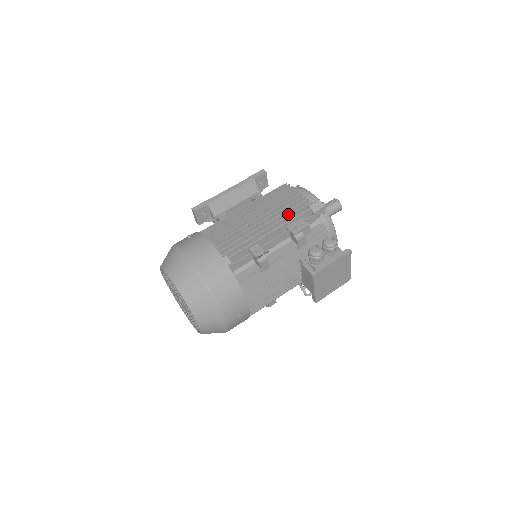
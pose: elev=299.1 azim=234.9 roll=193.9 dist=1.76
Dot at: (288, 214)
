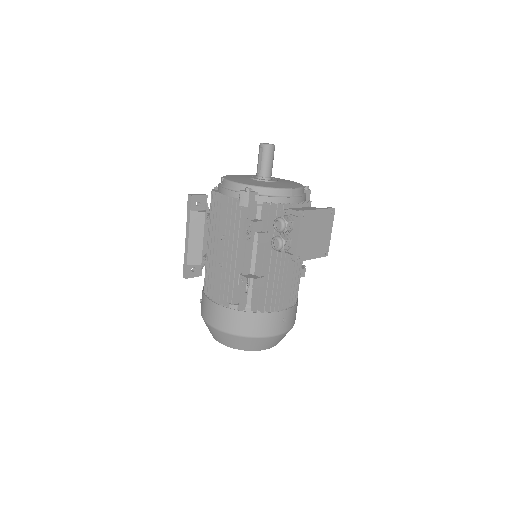
Dot at: occluded
